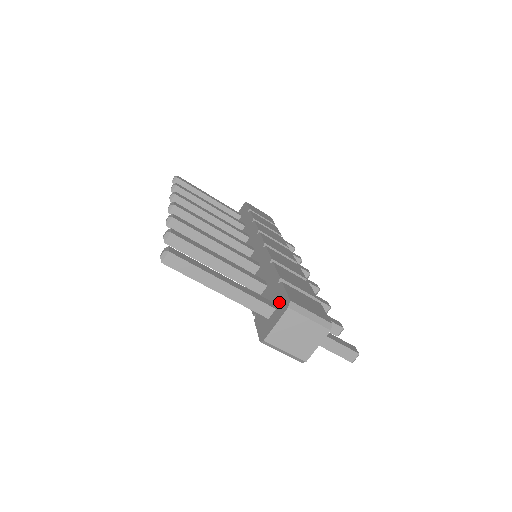
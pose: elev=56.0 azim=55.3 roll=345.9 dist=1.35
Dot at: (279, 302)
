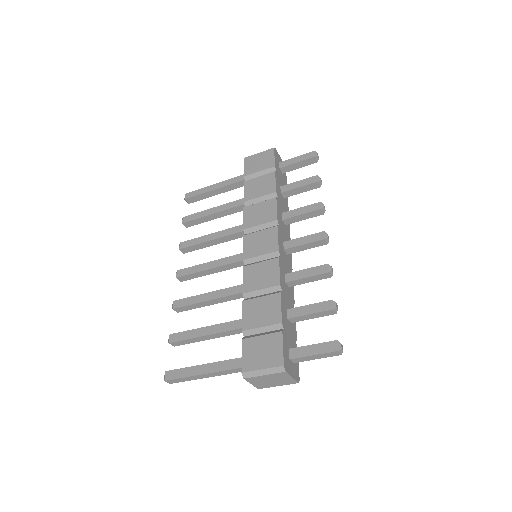
Dot at: occluded
